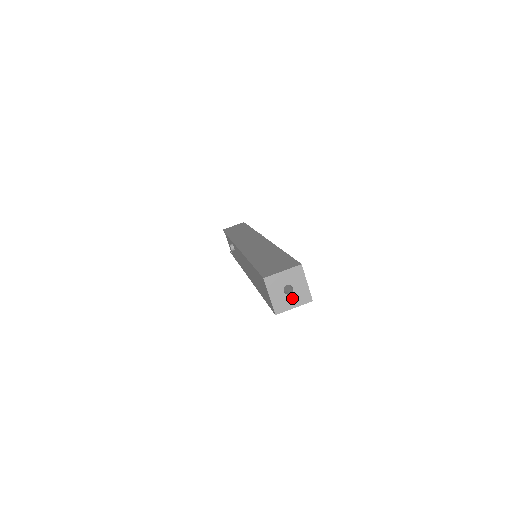
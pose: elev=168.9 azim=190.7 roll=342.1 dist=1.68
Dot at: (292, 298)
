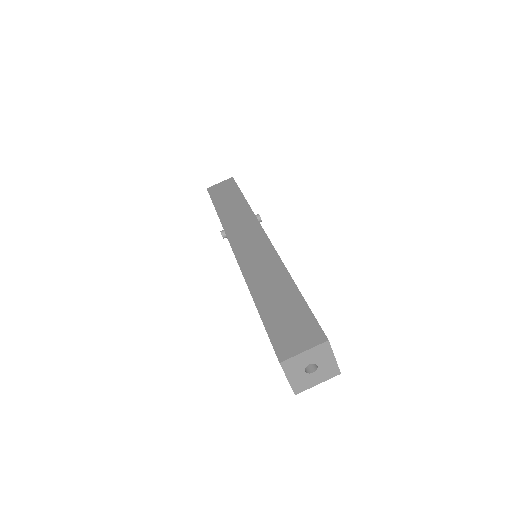
Dot at: (316, 375)
